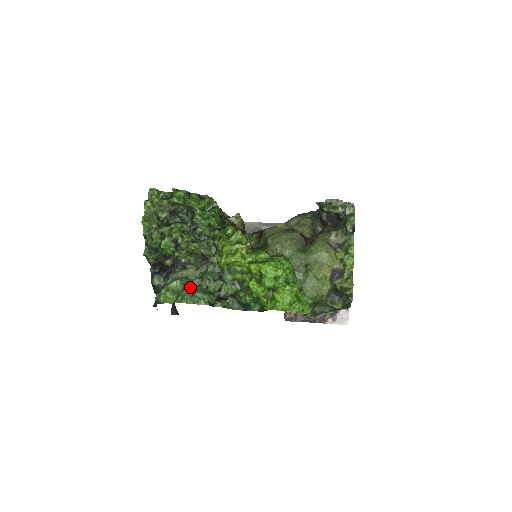
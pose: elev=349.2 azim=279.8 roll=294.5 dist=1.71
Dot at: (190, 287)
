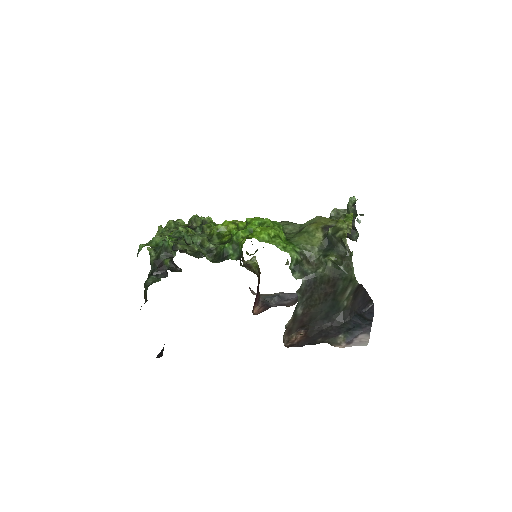
Dot at: (173, 236)
